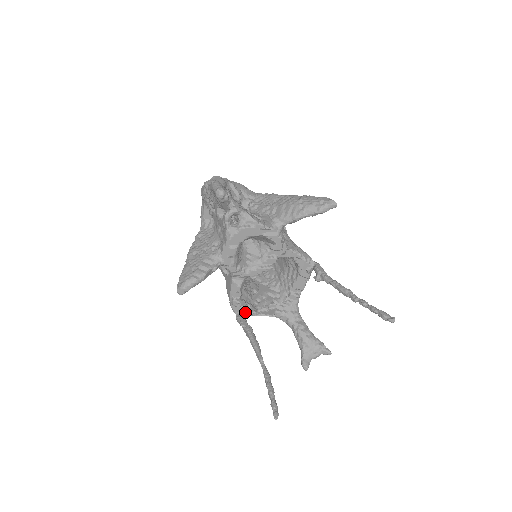
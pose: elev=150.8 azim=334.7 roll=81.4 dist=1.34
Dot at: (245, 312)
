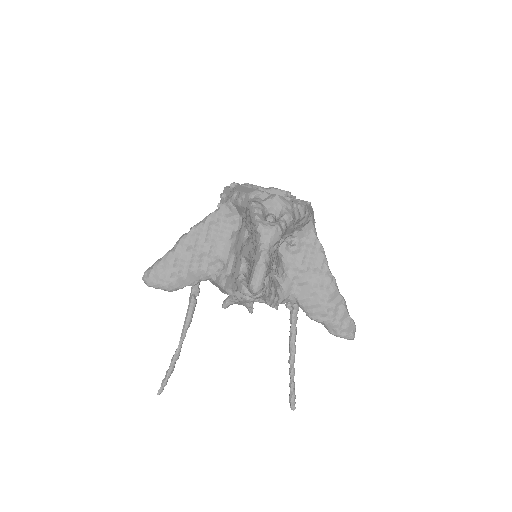
Dot at: occluded
